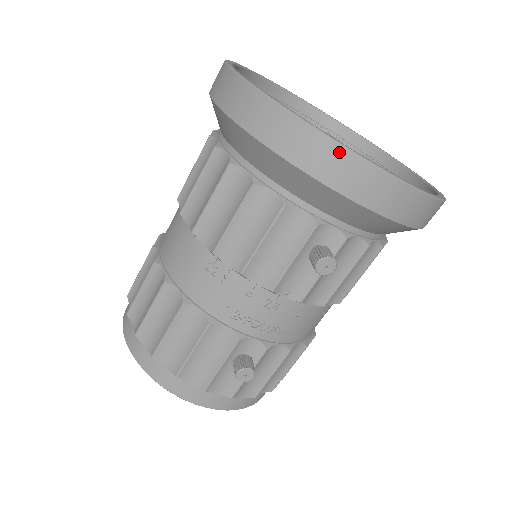
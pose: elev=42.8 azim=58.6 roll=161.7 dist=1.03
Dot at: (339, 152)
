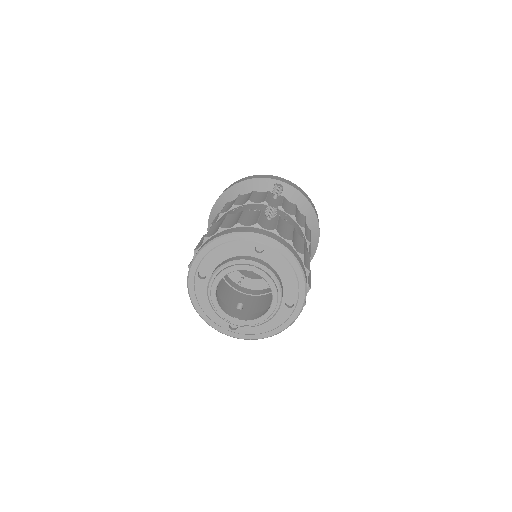
Dot at: (262, 175)
